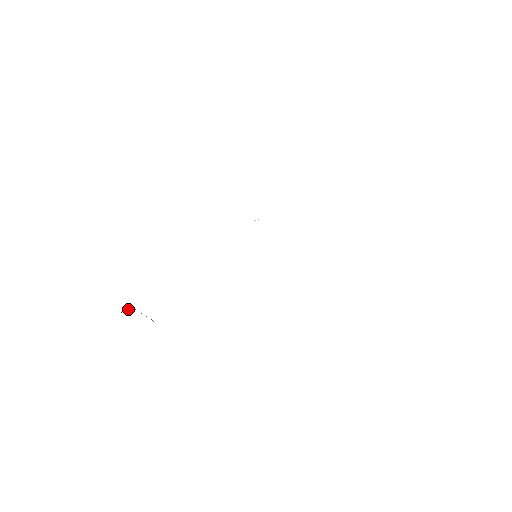
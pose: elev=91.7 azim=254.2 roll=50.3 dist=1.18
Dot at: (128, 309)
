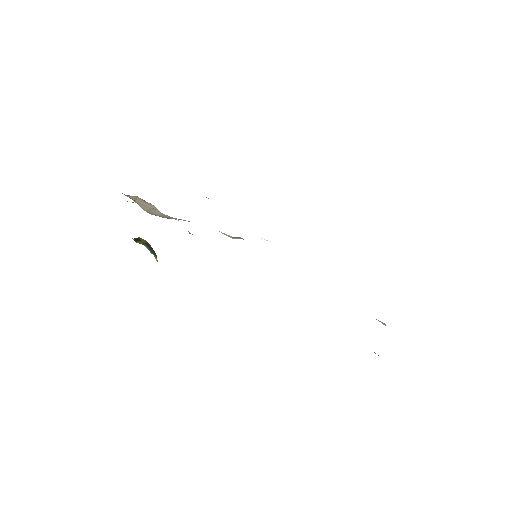
Dot at: (140, 239)
